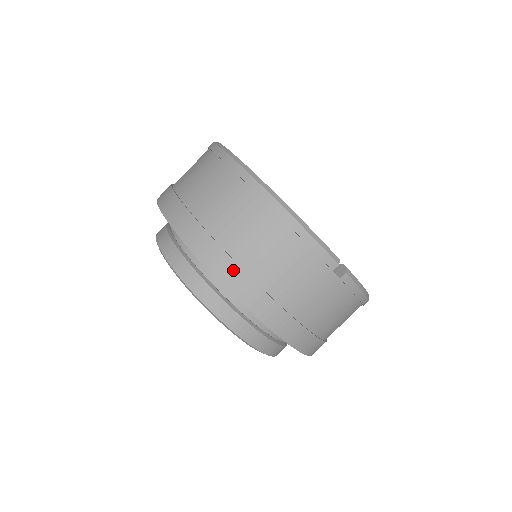
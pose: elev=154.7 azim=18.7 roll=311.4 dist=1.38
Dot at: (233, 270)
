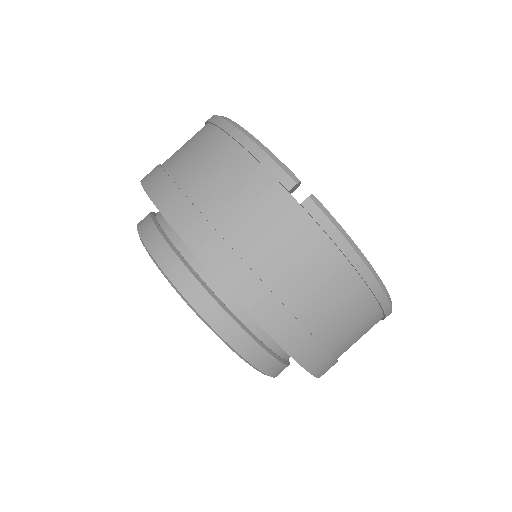
Dot at: (172, 193)
